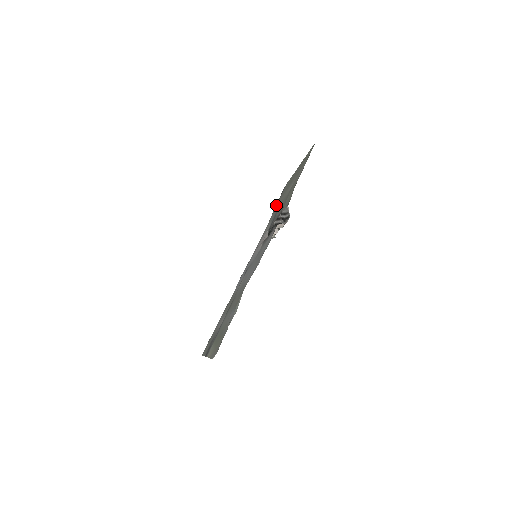
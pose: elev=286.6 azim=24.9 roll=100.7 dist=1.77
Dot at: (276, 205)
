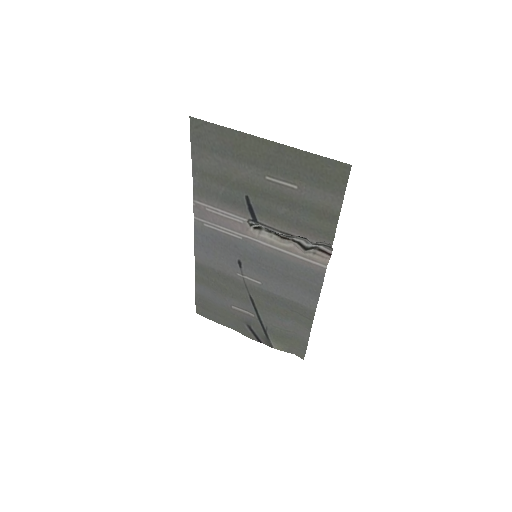
Dot at: (203, 158)
